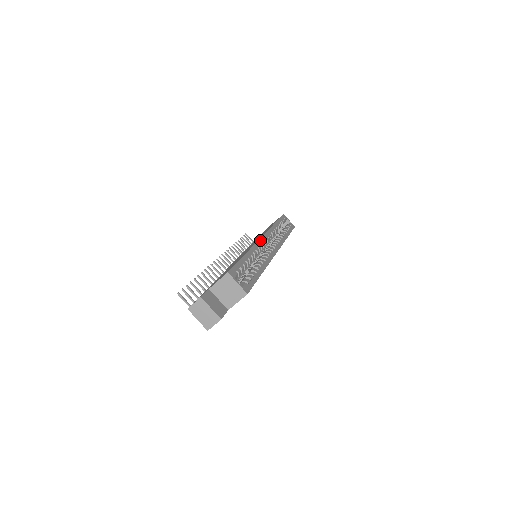
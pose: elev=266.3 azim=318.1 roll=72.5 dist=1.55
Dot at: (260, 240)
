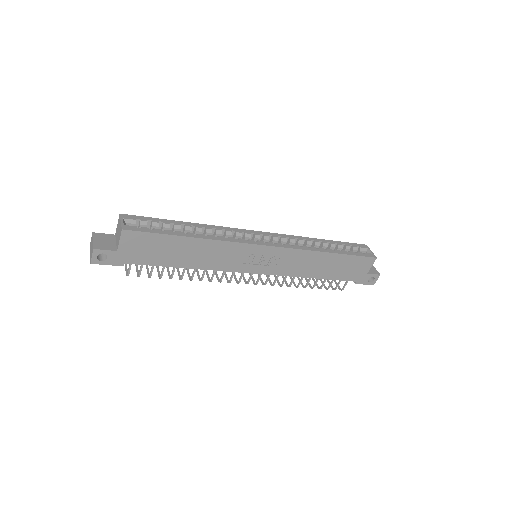
Dot at: (243, 230)
